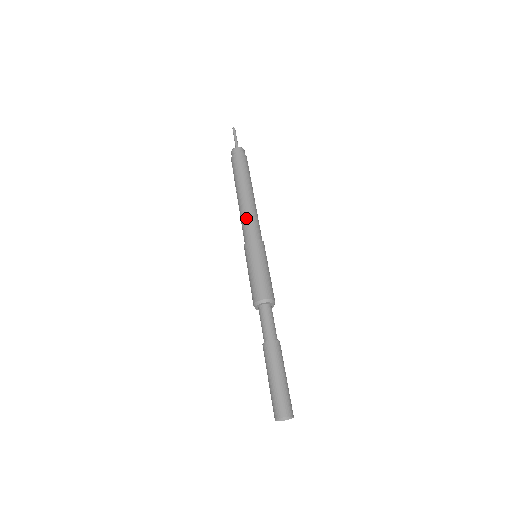
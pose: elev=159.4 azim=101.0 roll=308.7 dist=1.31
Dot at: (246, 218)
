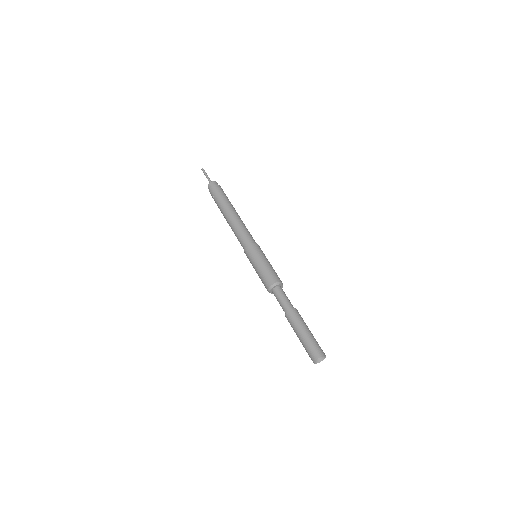
Dot at: (241, 230)
